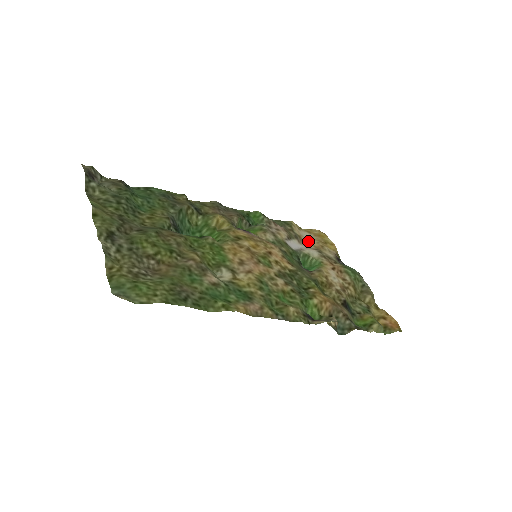
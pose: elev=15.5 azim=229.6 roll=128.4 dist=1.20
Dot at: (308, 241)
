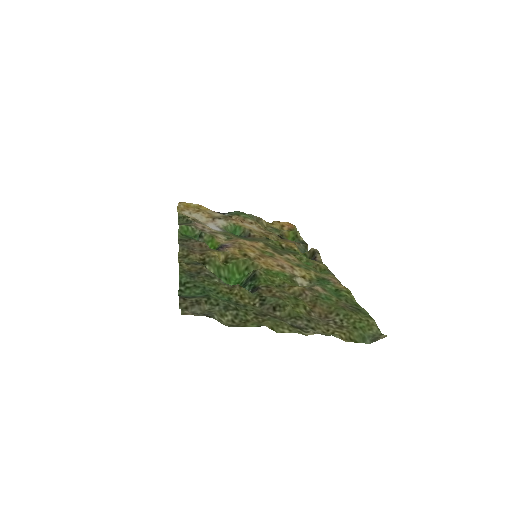
Dot at: (199, 217)
